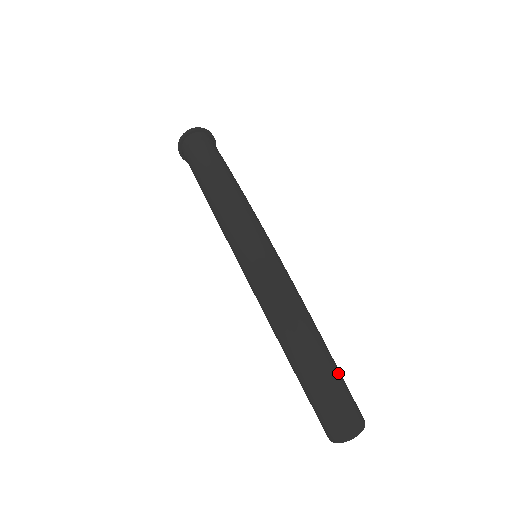
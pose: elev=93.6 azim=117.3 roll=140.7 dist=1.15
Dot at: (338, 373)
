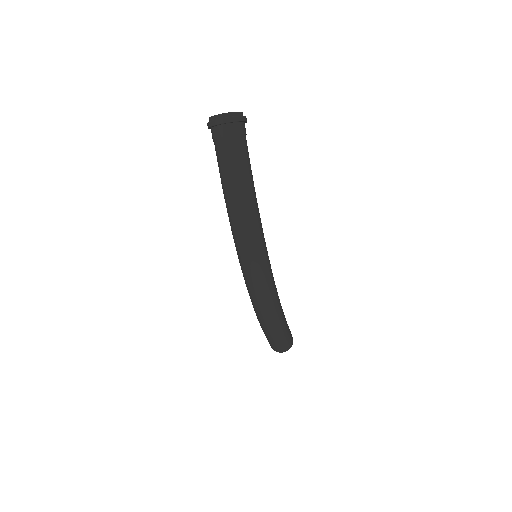
Dot at: (286, 332)
